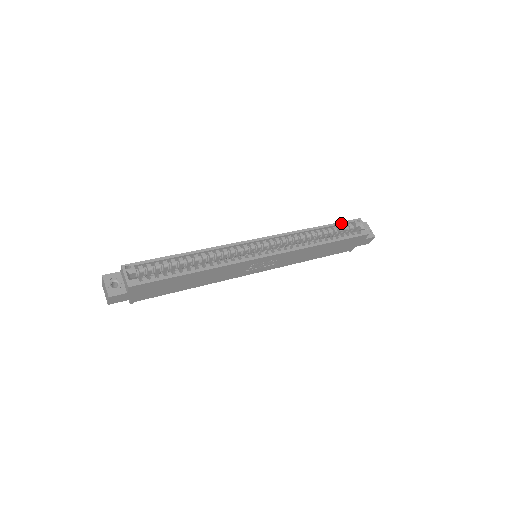
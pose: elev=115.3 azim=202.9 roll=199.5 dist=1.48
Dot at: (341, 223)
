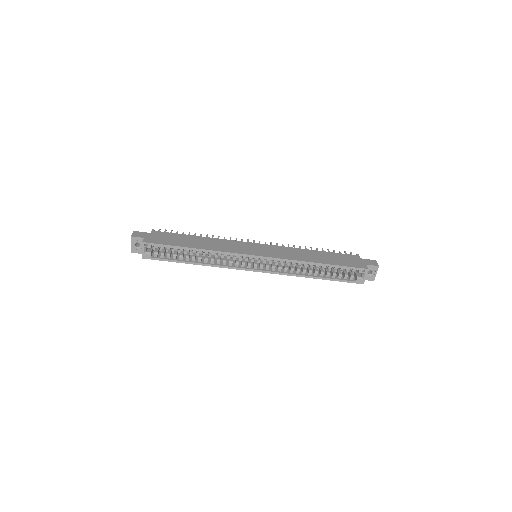
Dot at: (344, 267)
